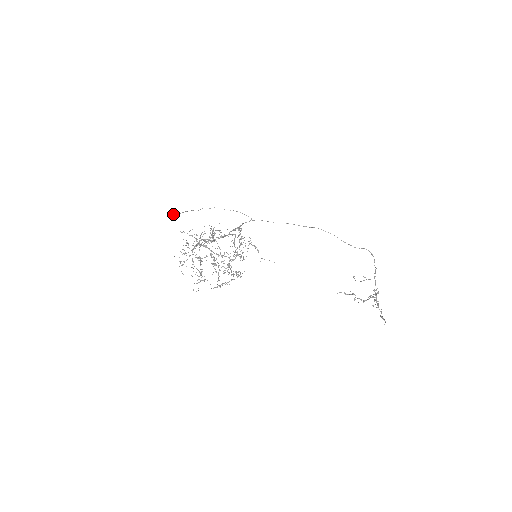
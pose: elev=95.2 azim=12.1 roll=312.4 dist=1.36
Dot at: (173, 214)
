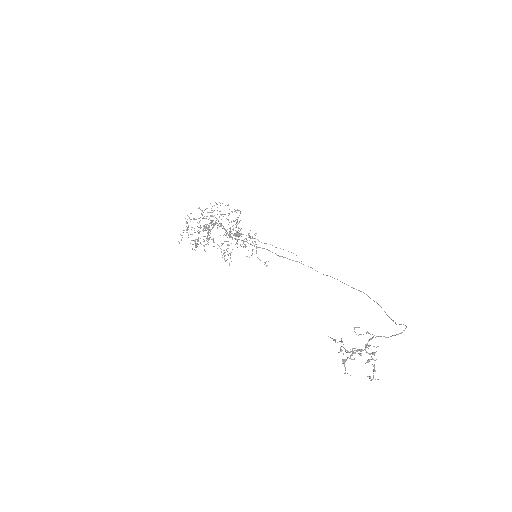
Dot at: (237, 232)
